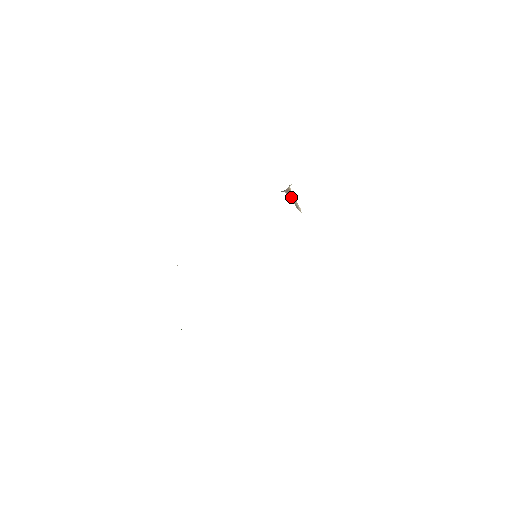
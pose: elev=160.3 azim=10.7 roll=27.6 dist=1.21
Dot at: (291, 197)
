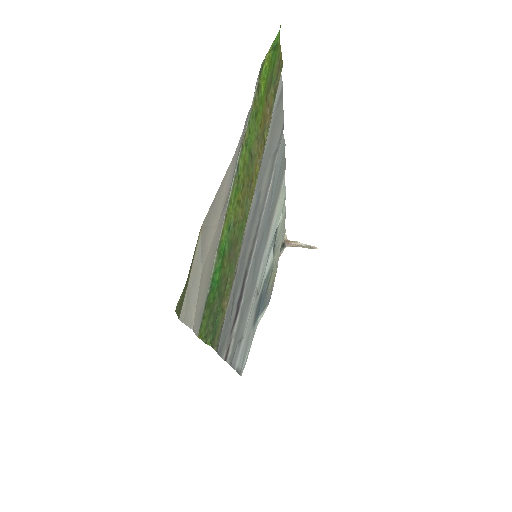
Dot at: (296, 245)
